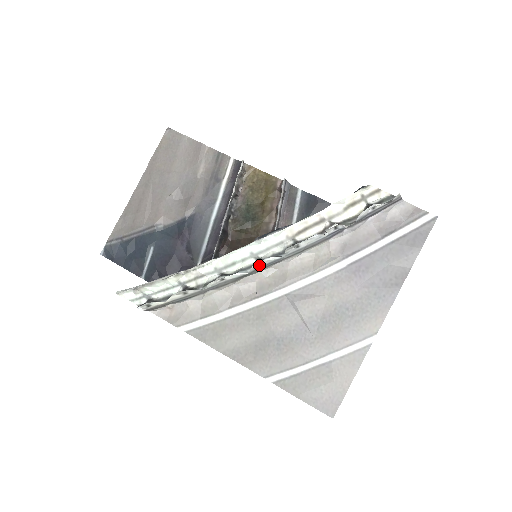
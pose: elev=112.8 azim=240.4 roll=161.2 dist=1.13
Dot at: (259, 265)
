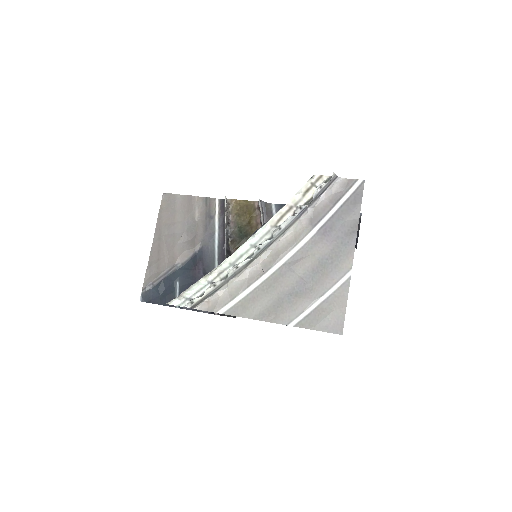
Dot at: (258, 250)
